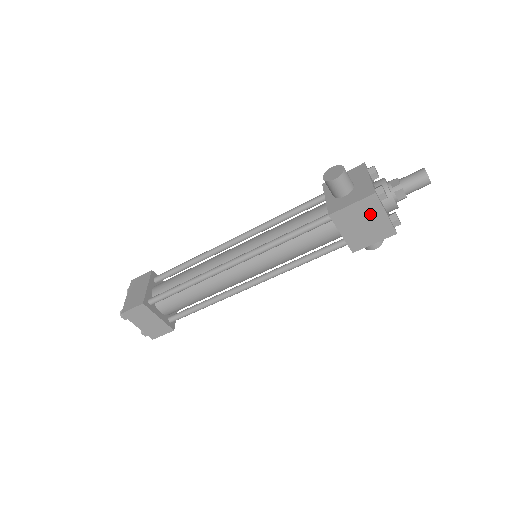
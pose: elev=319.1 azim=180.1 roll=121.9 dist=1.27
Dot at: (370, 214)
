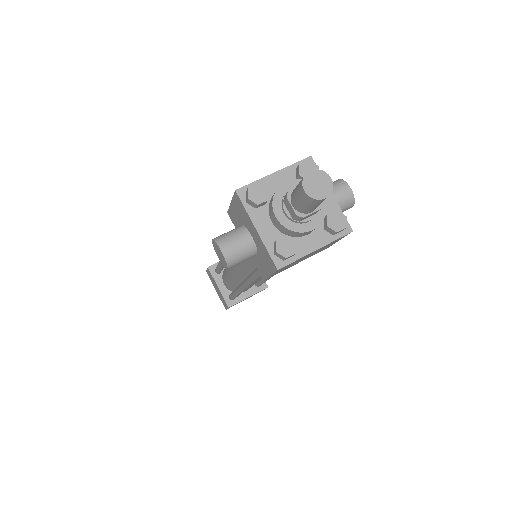
Dot at: (299, 260)
